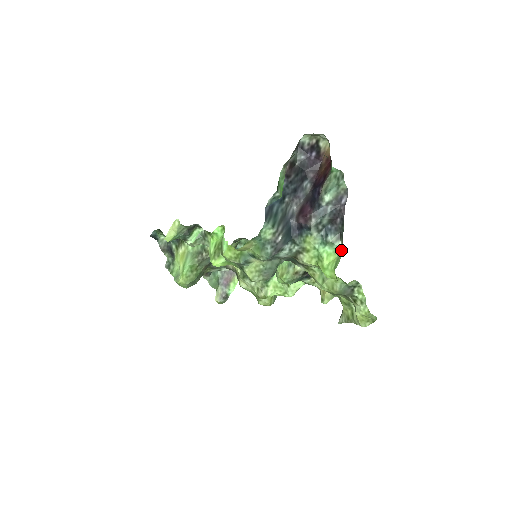
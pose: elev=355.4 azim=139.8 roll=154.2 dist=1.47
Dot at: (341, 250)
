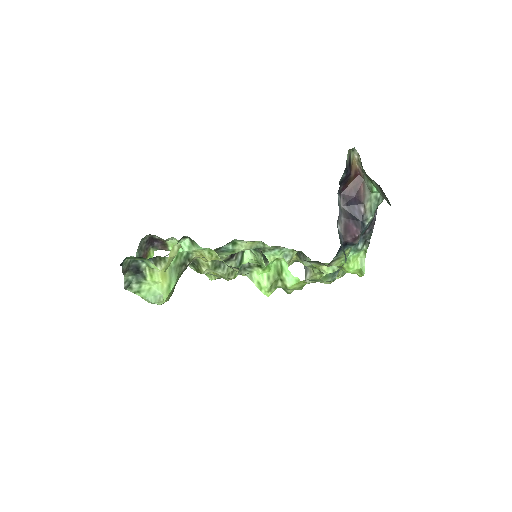
Dot at: (364, 253)
